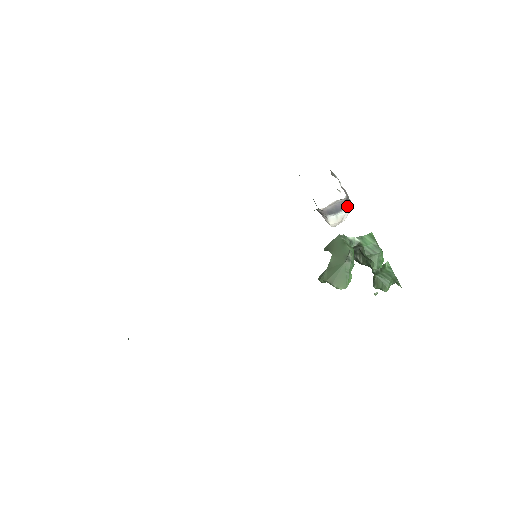
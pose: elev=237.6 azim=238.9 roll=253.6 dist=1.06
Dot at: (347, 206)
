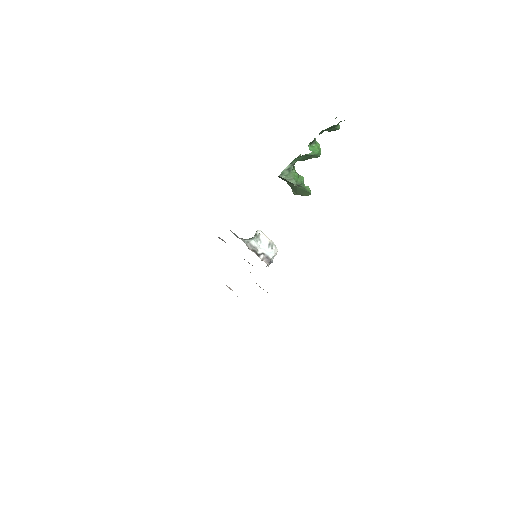
Dot at: occluded
